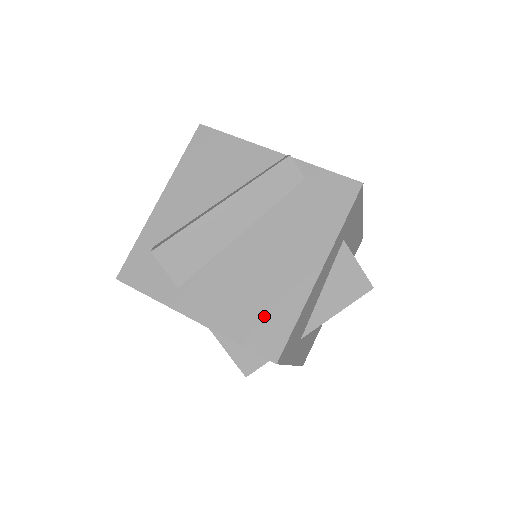
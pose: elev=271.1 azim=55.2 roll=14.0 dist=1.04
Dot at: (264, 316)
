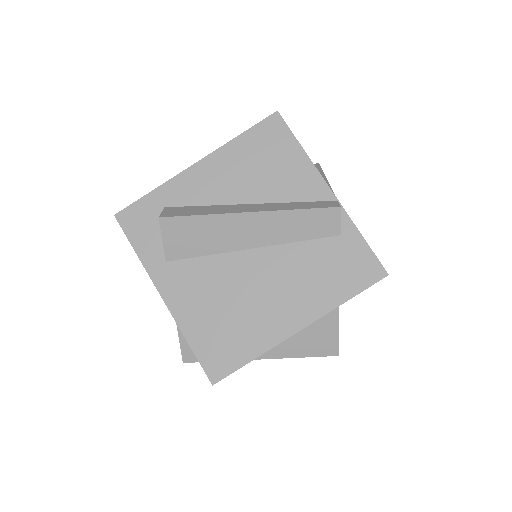
Dot at: (227, 337)
